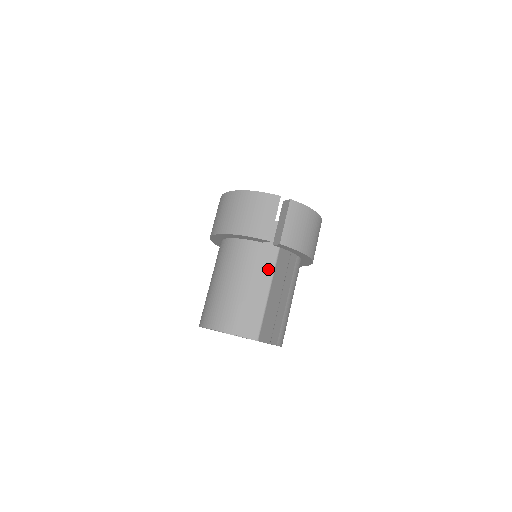
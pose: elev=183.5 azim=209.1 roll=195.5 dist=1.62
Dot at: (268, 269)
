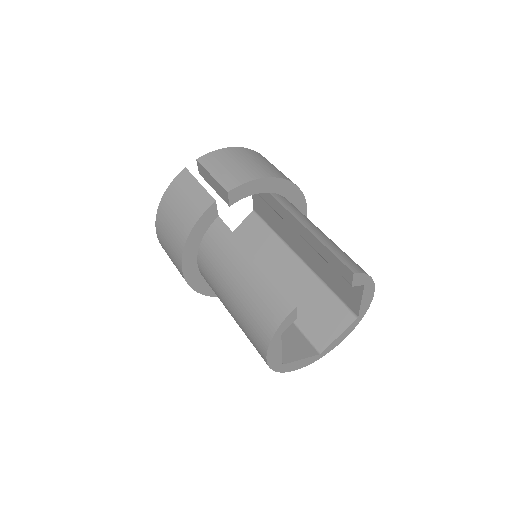
Dot at: (285, 255)
